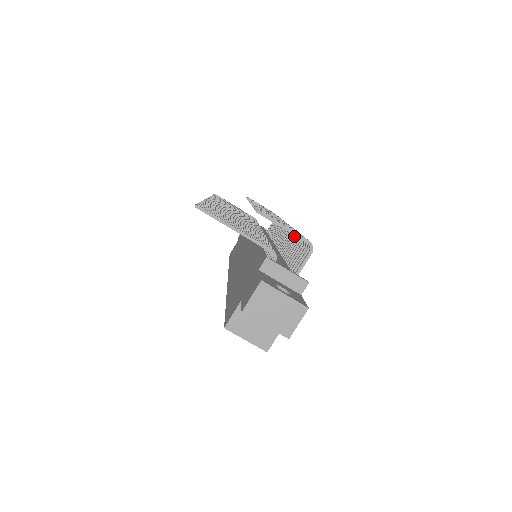
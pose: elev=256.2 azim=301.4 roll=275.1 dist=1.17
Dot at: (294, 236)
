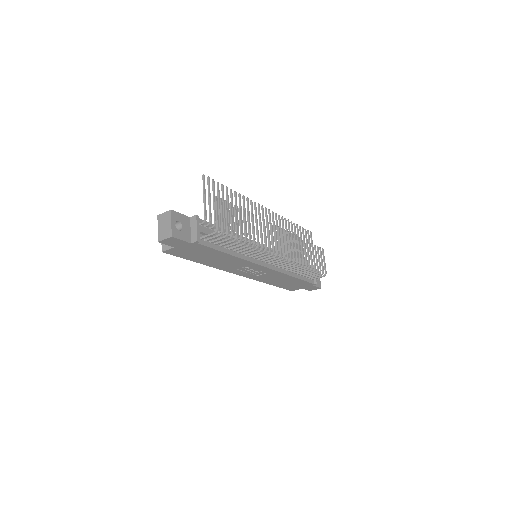
Dot at: (256, 248)
